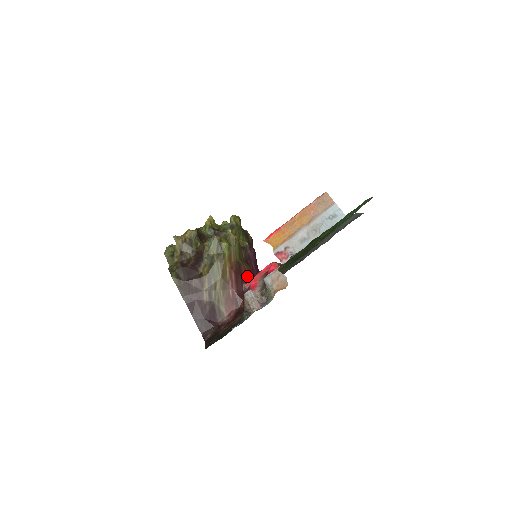
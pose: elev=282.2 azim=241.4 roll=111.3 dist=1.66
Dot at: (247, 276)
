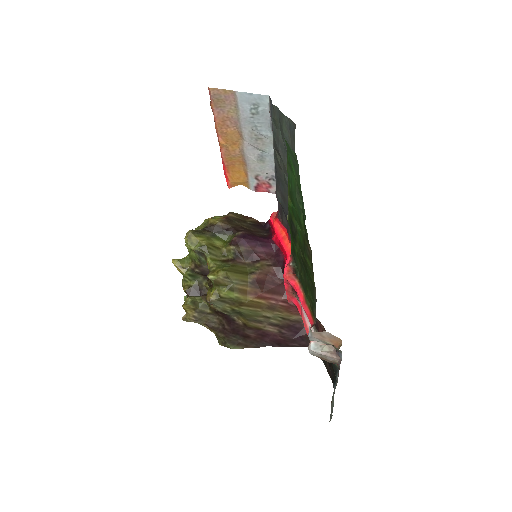
Dot at: (273, 273)
